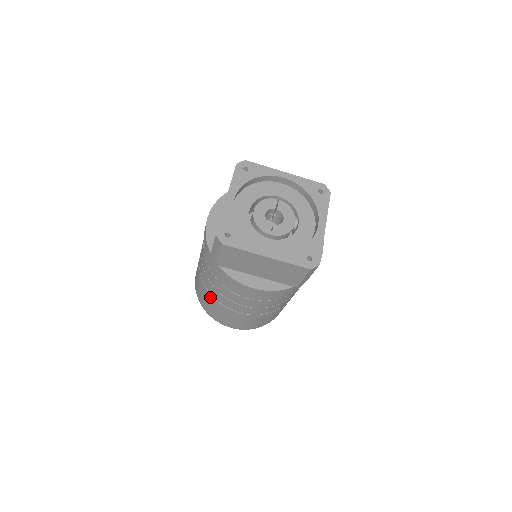
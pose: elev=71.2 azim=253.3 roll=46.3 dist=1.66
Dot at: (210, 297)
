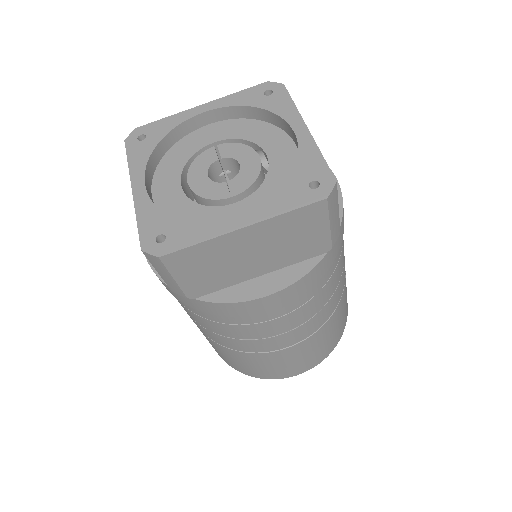
Dot at: (234, 354)
